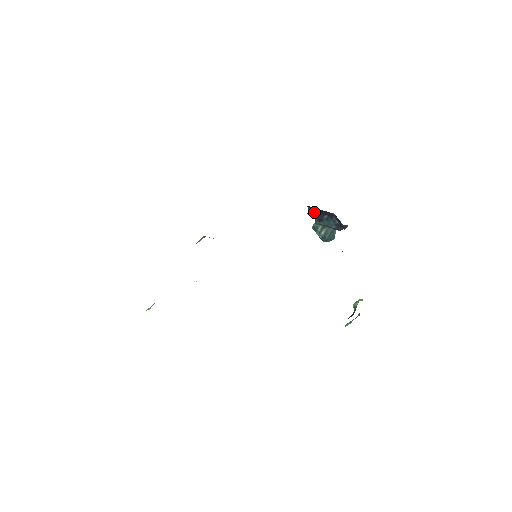
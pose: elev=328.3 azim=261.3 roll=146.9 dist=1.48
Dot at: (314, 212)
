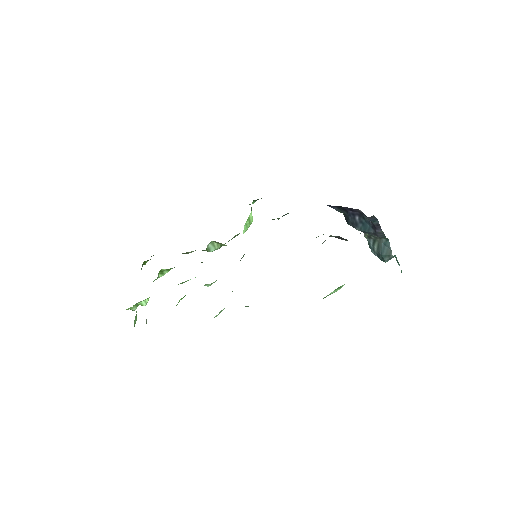
Dot at: (345, 216)
